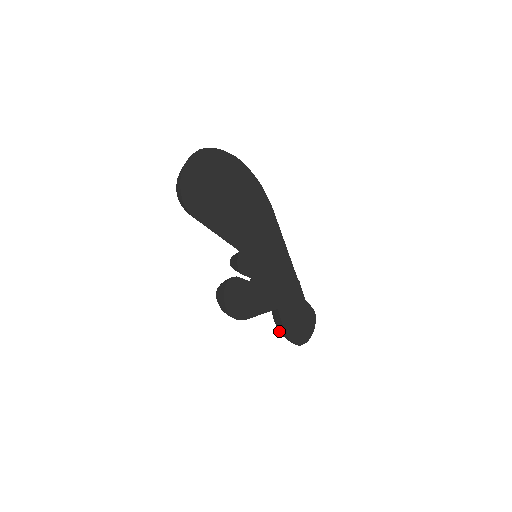
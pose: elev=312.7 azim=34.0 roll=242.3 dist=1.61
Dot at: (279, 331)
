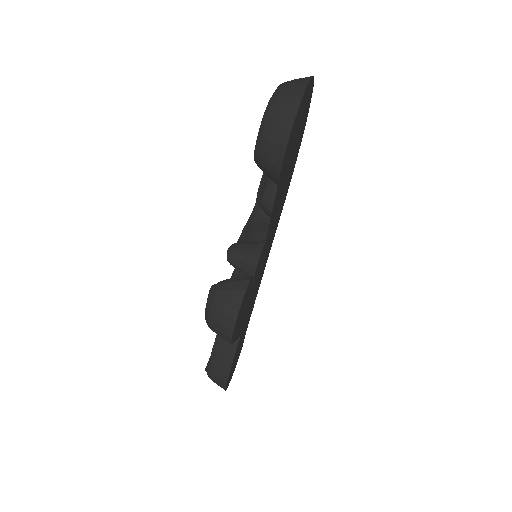
Dot at: (212, 366)
